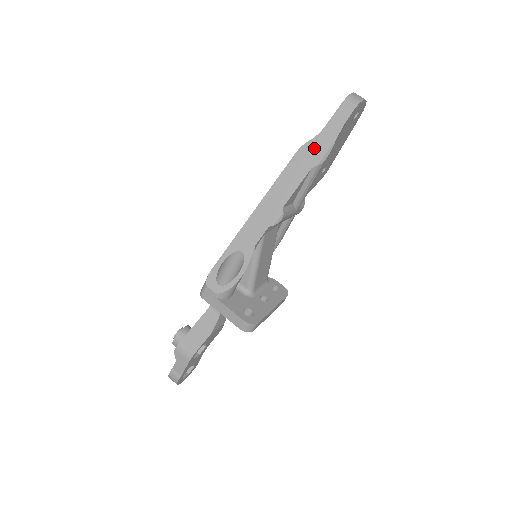
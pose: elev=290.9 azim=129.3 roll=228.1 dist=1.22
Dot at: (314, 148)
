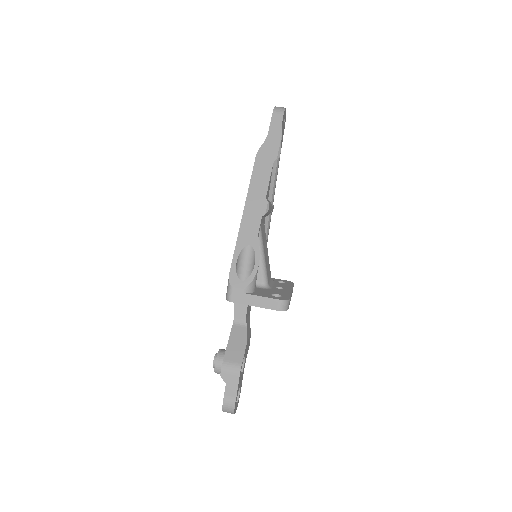
Dot at: (268, 149)
